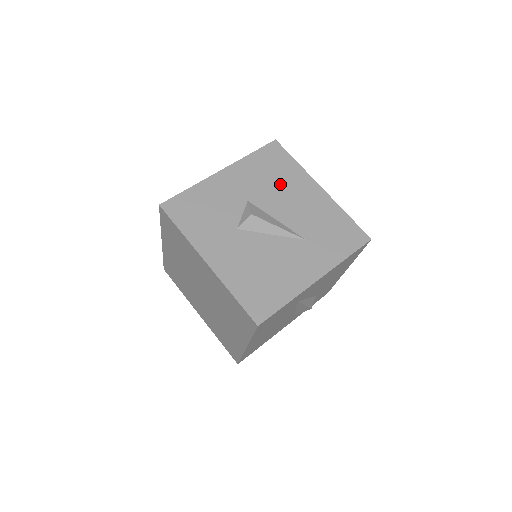
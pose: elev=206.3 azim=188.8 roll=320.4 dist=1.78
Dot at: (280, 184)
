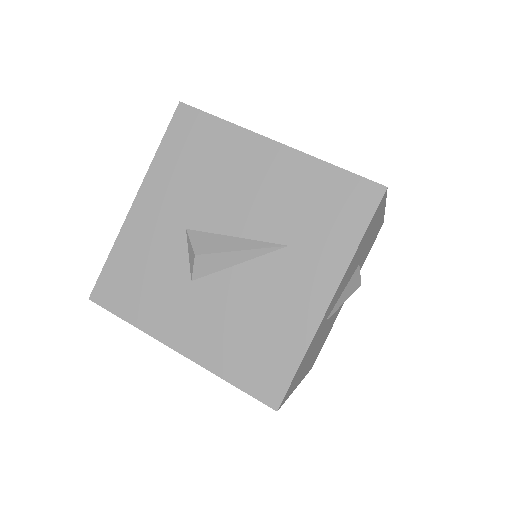
Dot at: (216, 174)
